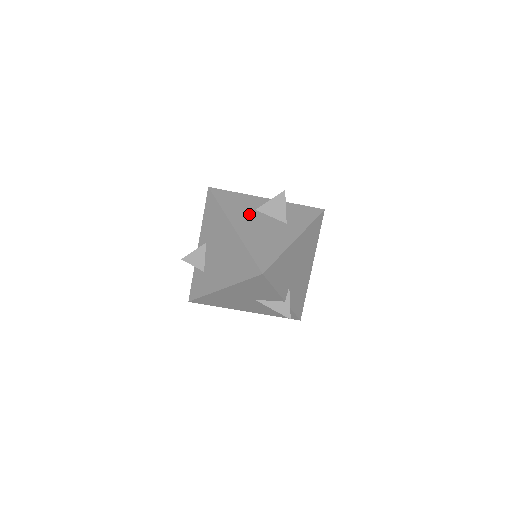
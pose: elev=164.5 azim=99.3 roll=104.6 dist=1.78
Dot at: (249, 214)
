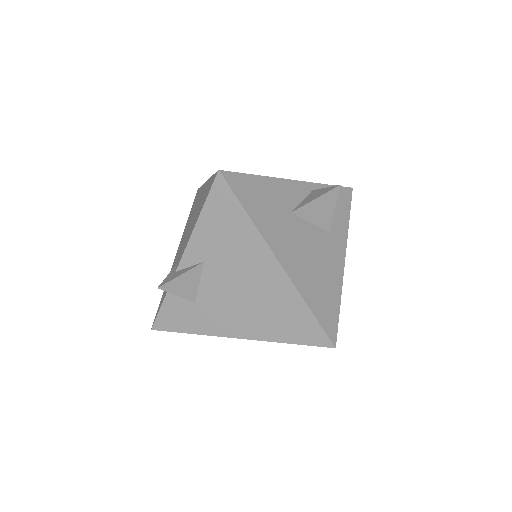
Dot at: (288, 225)
